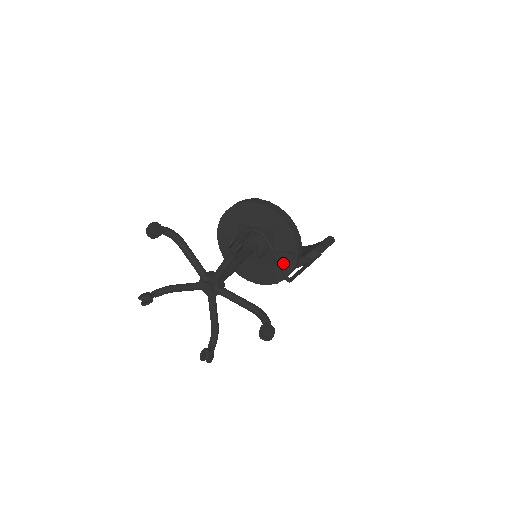
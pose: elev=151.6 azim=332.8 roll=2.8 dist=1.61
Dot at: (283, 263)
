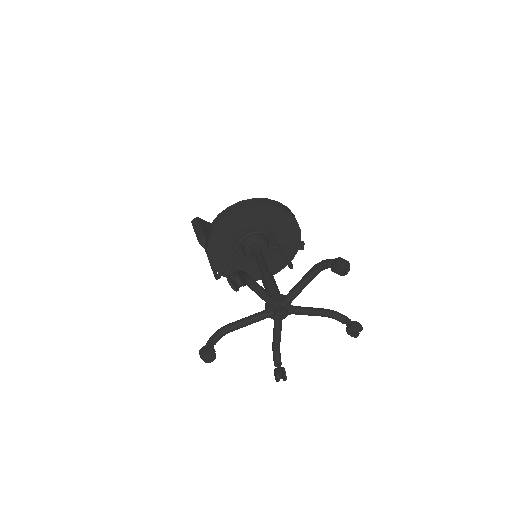
Dot at: (284, 253)
